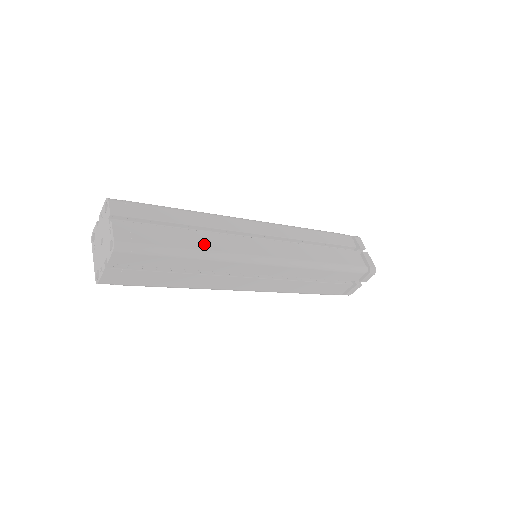
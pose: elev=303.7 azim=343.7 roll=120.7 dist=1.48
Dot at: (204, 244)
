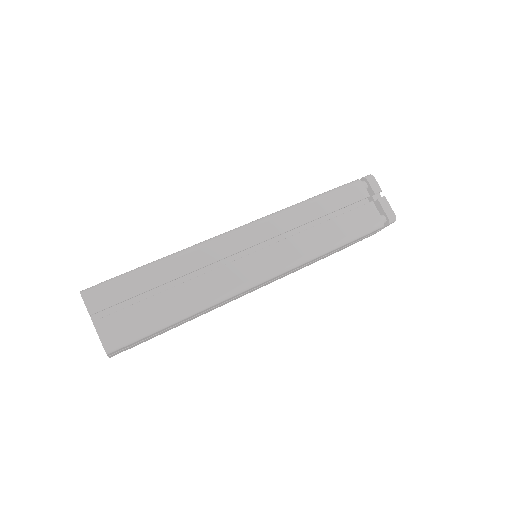
Dot at: (193, 298)
